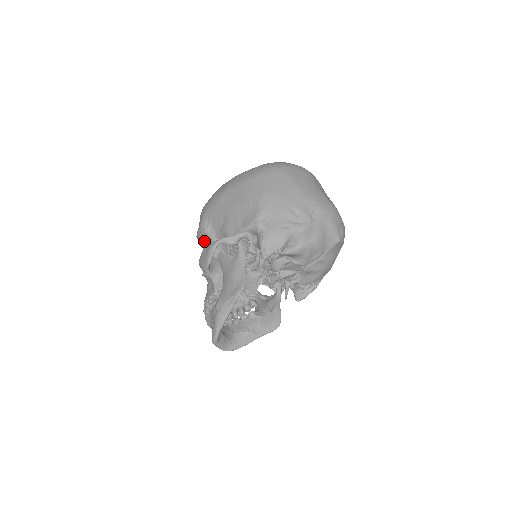
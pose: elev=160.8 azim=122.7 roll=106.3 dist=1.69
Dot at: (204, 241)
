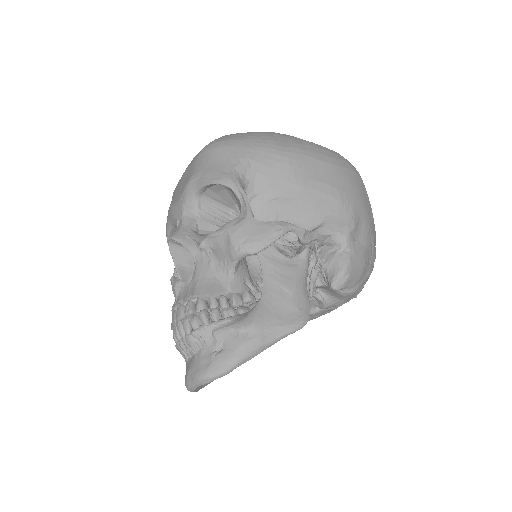
Dot at: occluded
